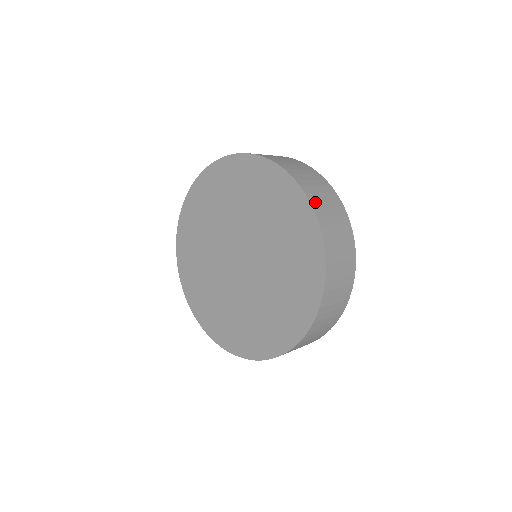
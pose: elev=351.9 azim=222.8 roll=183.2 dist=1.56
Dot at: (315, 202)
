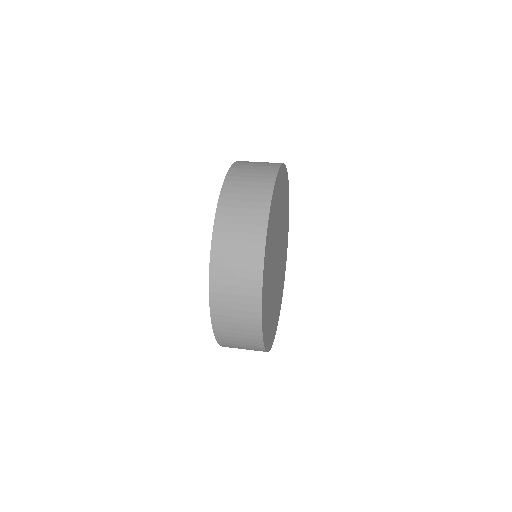
Dot at: (221, 337)
